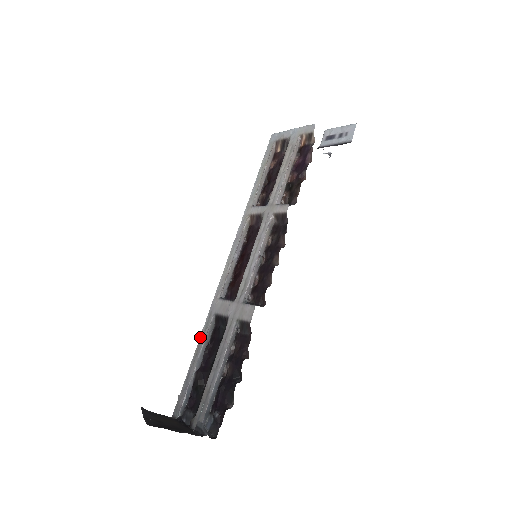
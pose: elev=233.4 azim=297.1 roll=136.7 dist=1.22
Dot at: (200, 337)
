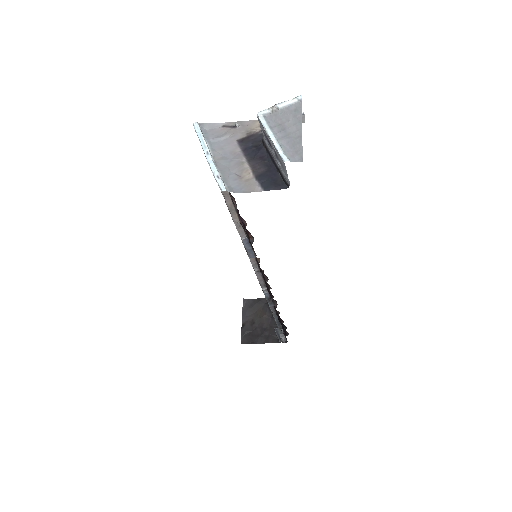
Dot at: occluded
